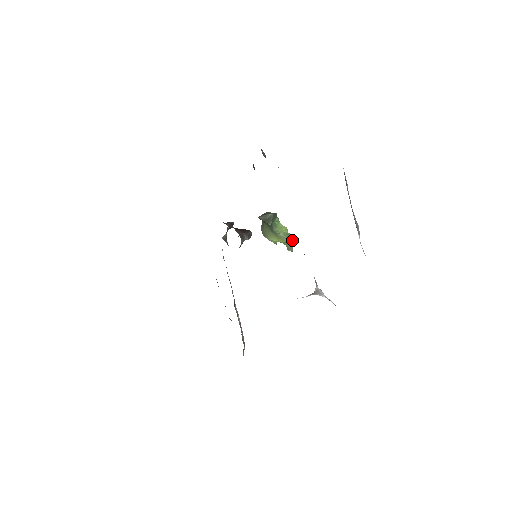
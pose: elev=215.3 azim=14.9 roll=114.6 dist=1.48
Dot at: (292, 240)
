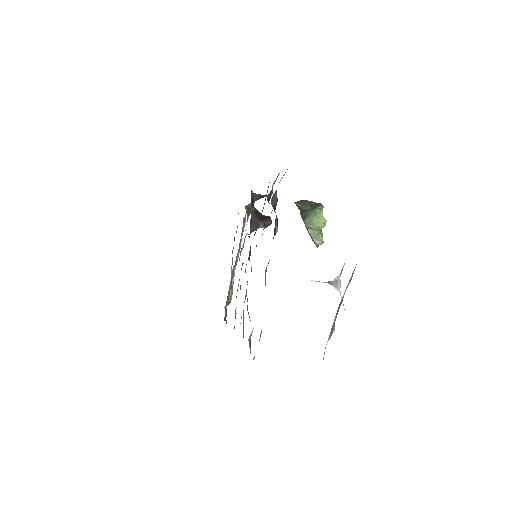
Dot at: (317, 243)
